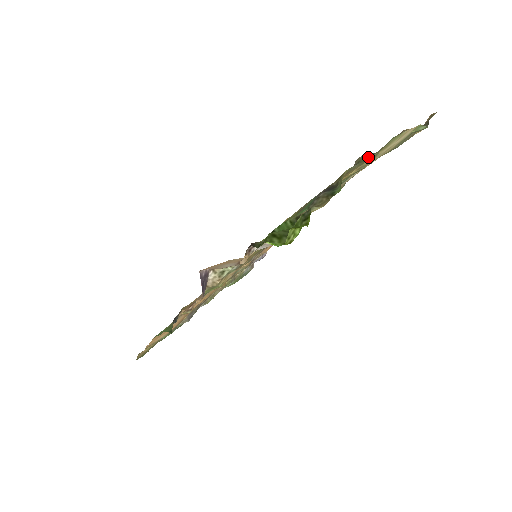
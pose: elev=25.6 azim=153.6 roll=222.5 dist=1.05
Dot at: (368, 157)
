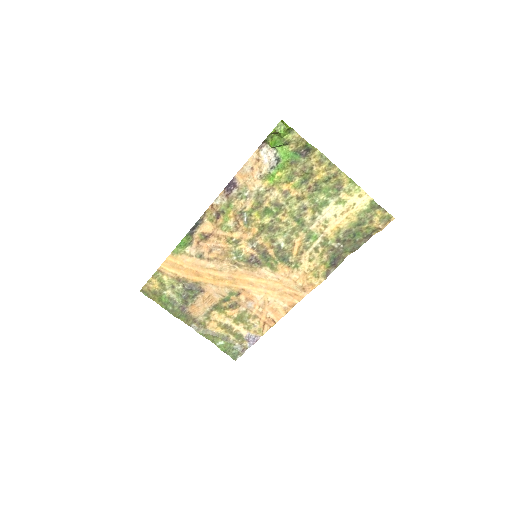
Dot at: (351, 251)
